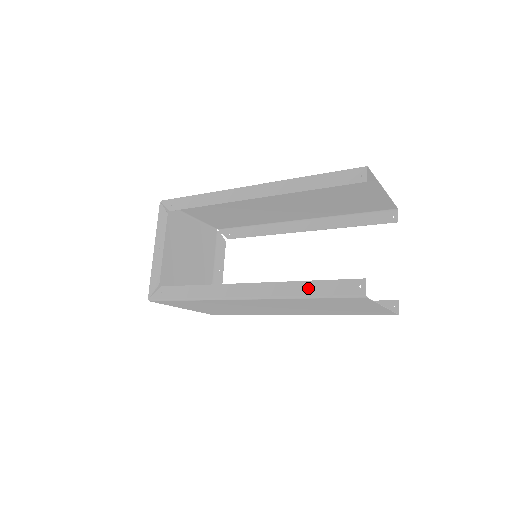
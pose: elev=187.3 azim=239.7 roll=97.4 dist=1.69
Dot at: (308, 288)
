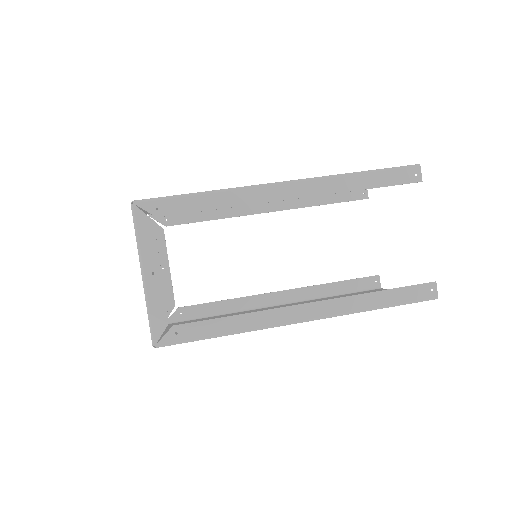
Dot at: (381, 299)
